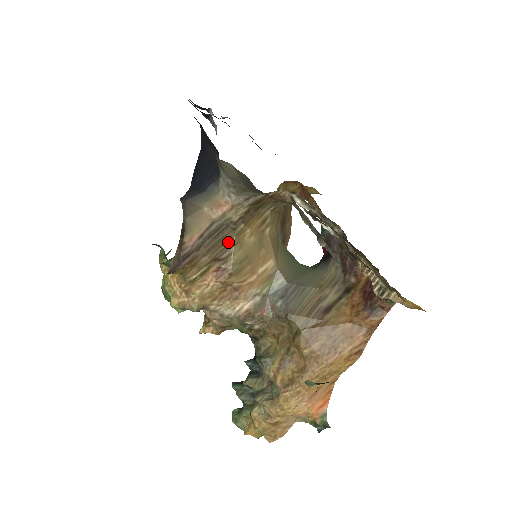
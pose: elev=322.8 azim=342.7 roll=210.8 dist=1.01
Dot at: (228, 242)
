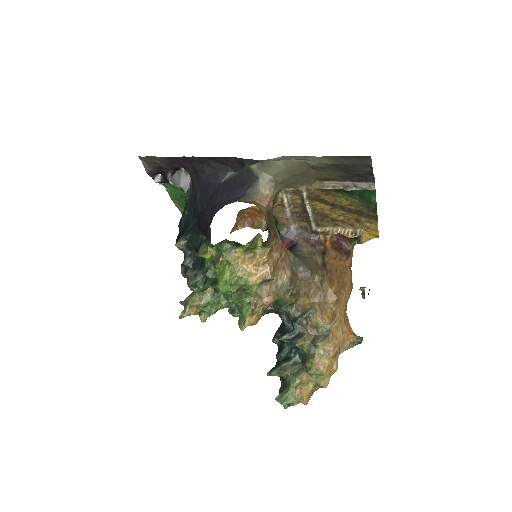
Dot at: (273, 224)
